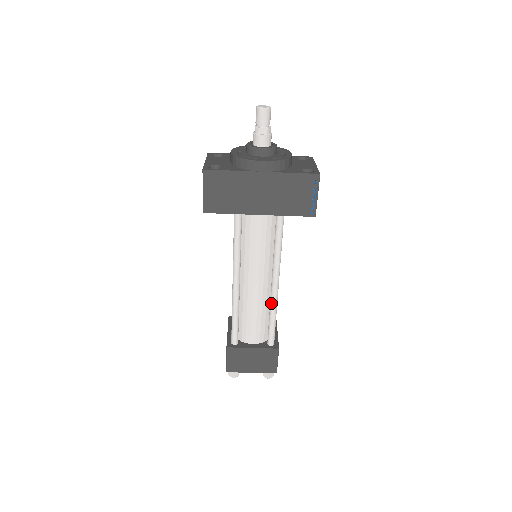
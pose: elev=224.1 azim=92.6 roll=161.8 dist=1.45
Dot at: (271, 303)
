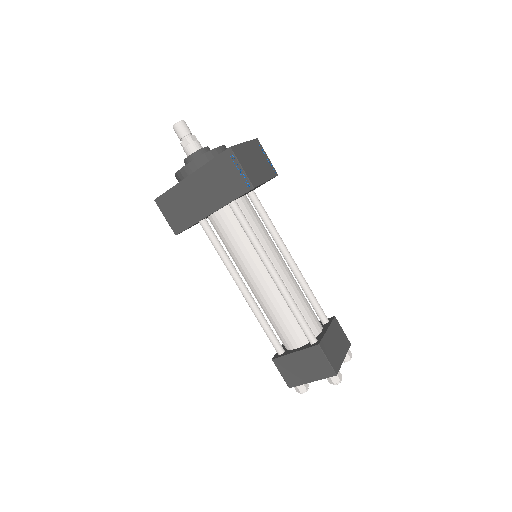
Dot at: occluded
